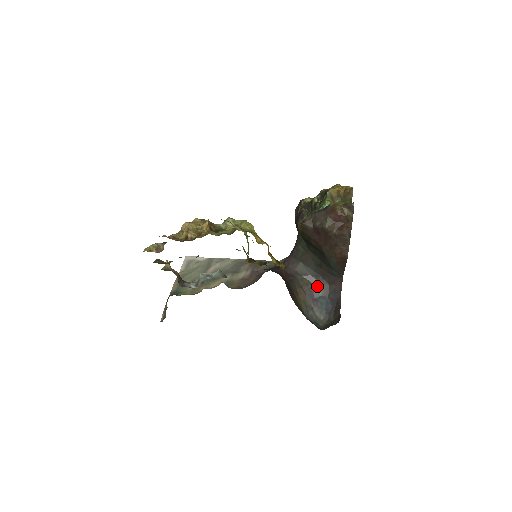
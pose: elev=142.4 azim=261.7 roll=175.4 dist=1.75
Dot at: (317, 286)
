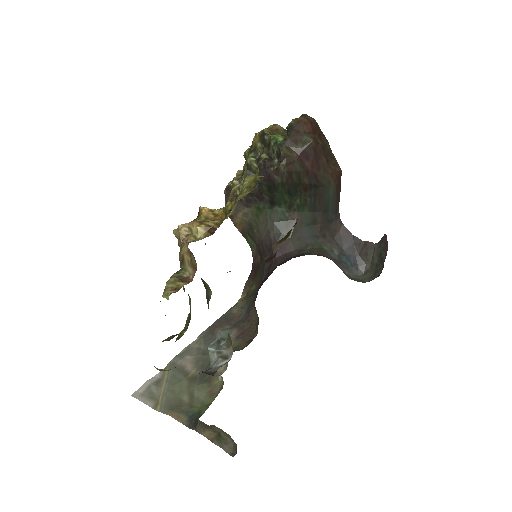
Dot at: (327, 247)
